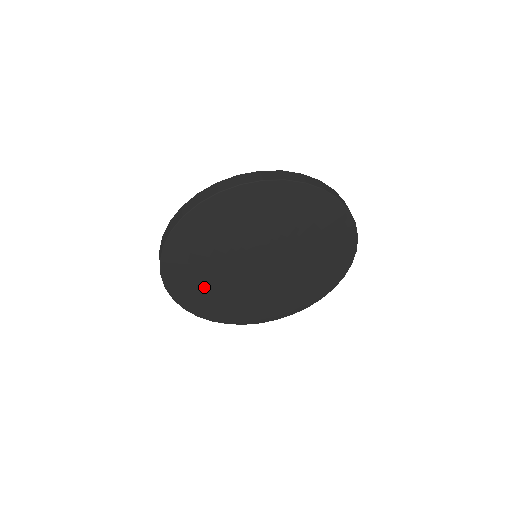
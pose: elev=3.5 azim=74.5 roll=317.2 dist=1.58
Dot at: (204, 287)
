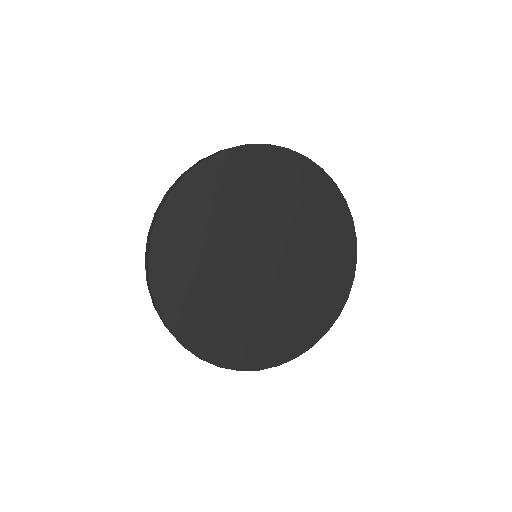
Dot at: (197, 243)
